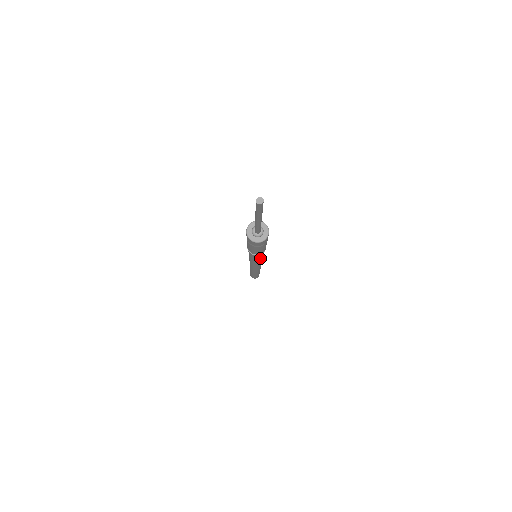
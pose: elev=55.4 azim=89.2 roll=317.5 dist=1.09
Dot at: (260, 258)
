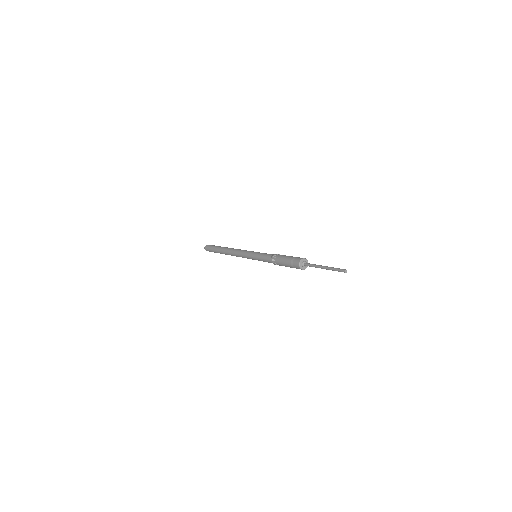
Dot at: (263, 261)
